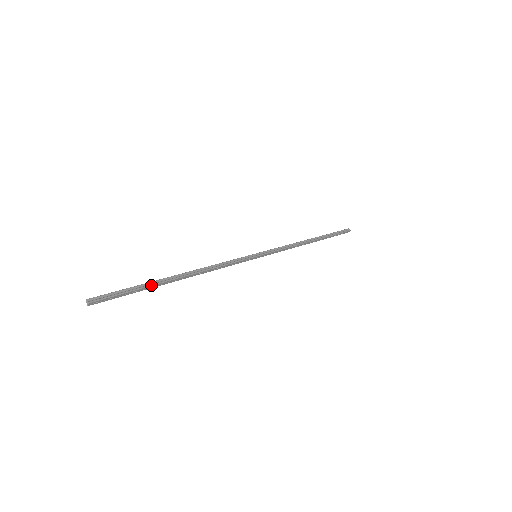
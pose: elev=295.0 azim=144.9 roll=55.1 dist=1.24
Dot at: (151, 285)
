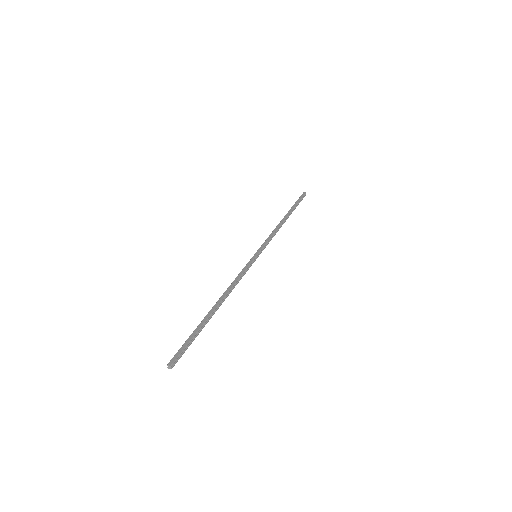
Dot at: occluded
